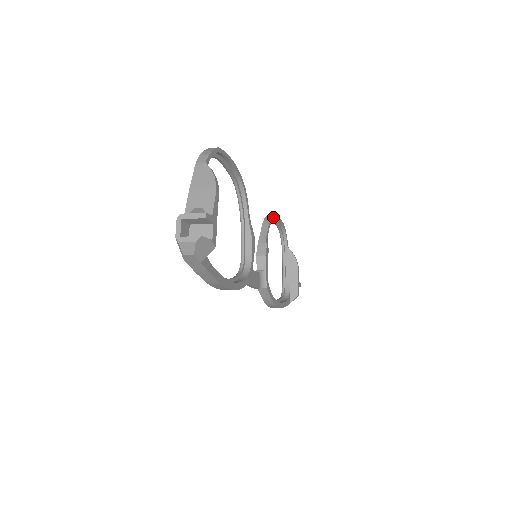
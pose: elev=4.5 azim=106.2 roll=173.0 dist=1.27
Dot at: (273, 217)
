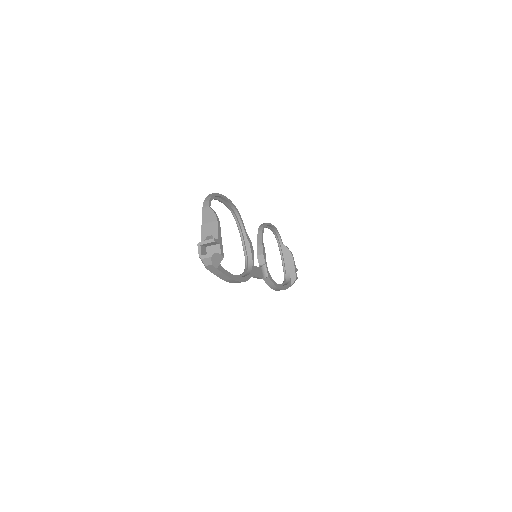
Dot at: (265, 225)
